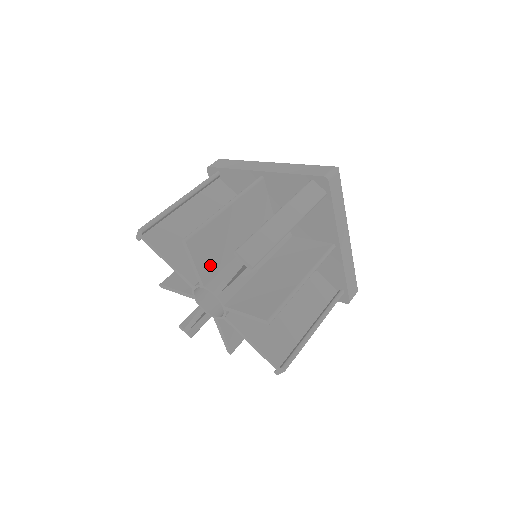
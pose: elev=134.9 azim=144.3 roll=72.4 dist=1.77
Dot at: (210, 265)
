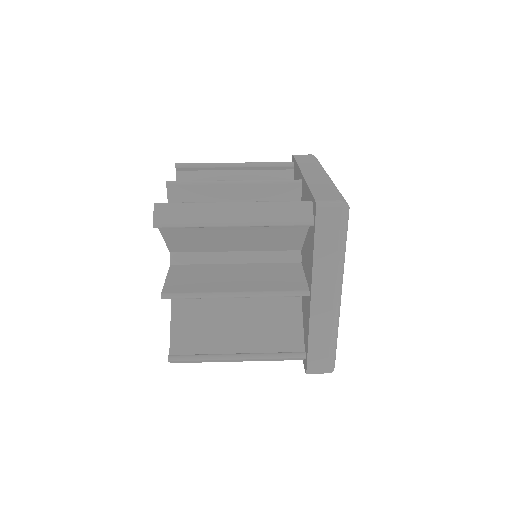
Dot at: occluded
